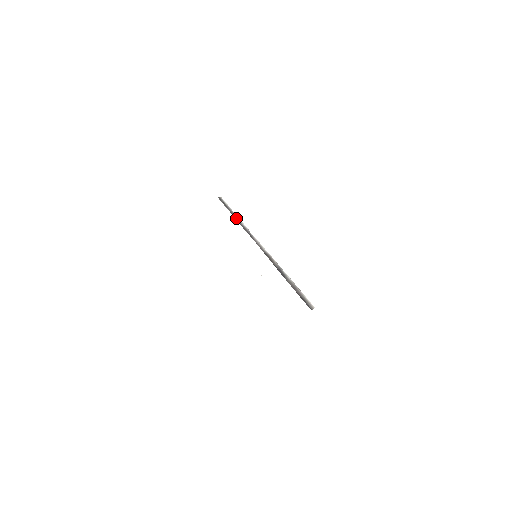
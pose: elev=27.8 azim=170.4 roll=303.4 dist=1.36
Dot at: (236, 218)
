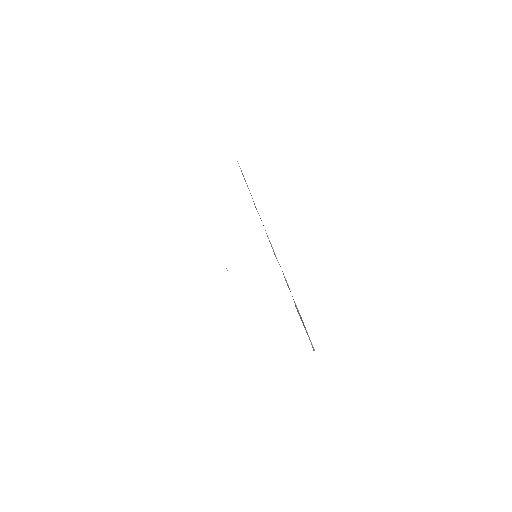
Dot at: occluded
